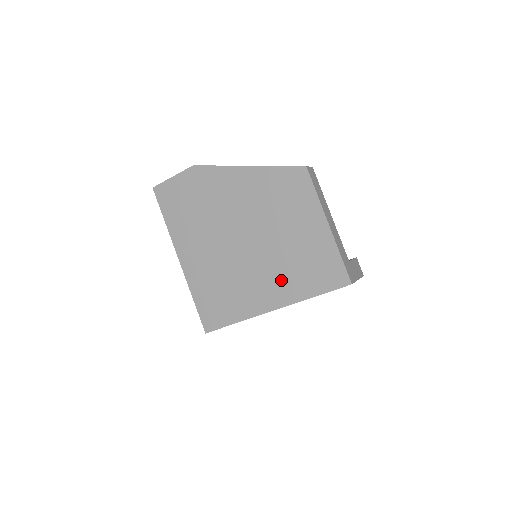
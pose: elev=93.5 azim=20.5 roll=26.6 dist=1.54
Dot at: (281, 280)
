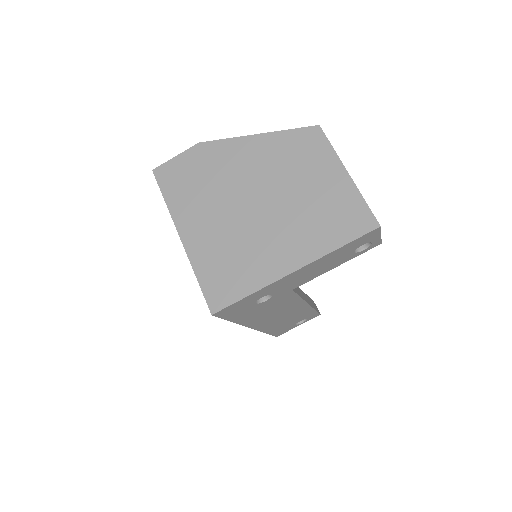
Dot at: (301, 237)
